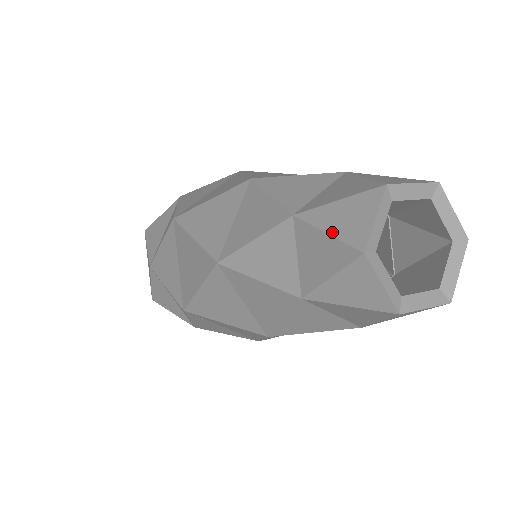
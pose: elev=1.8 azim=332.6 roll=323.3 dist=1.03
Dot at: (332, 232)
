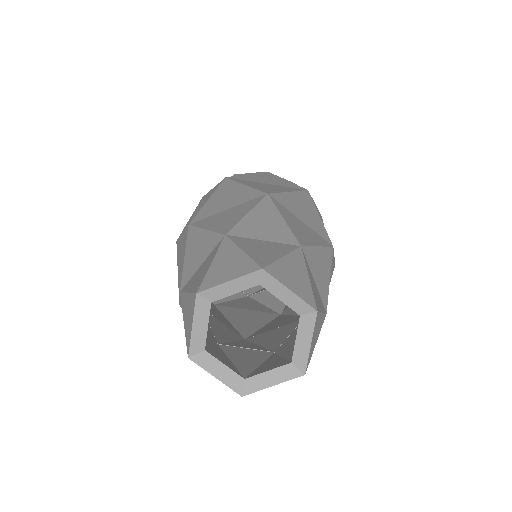
Dot at: (184, 325)
